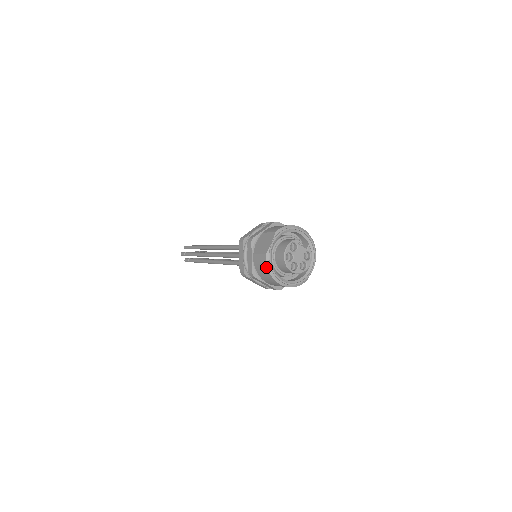
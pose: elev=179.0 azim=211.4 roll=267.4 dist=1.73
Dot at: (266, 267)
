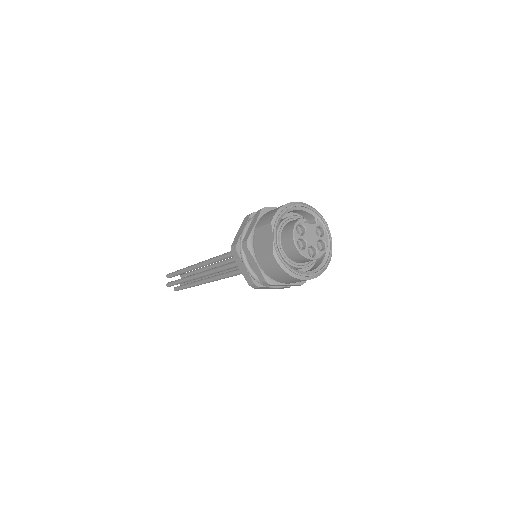
Dot at: (280, 269)
